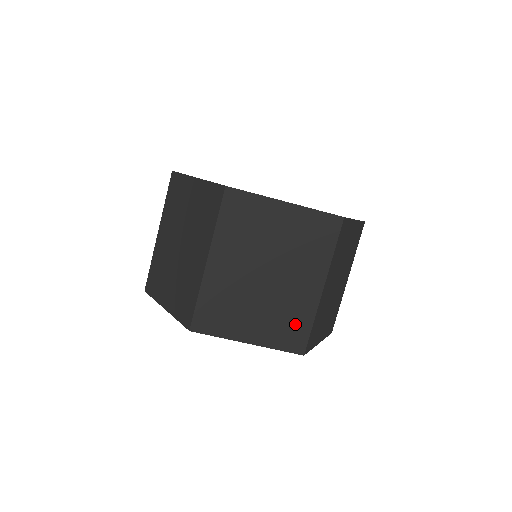
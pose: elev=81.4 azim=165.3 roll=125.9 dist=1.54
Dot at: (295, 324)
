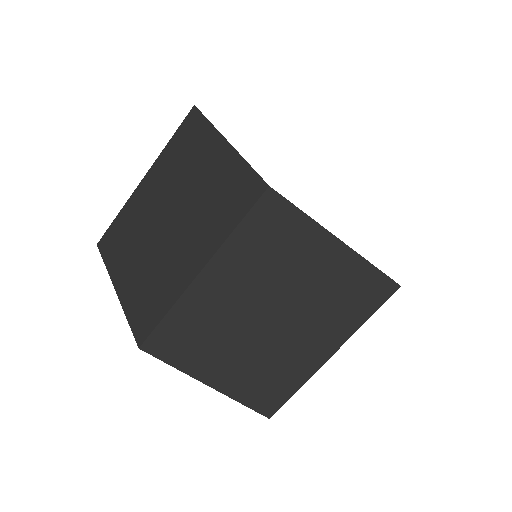
Dot at: (154, 300)
